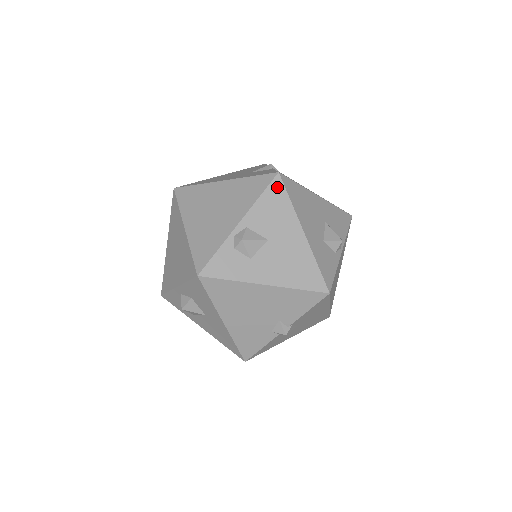
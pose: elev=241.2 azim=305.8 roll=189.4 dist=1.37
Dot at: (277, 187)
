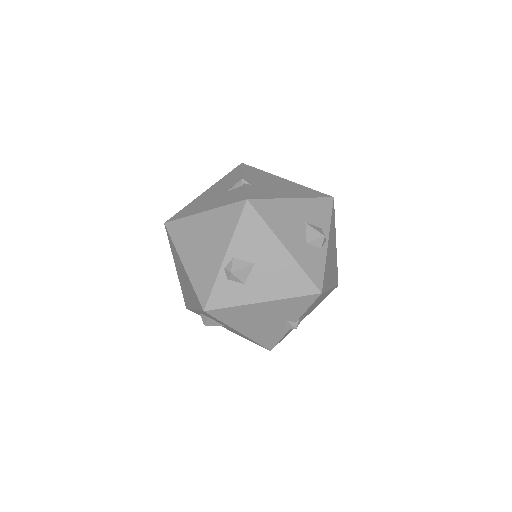
Dot at: (249, 213)
